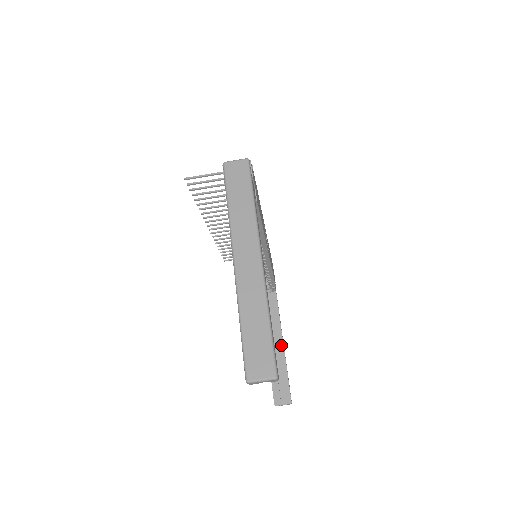
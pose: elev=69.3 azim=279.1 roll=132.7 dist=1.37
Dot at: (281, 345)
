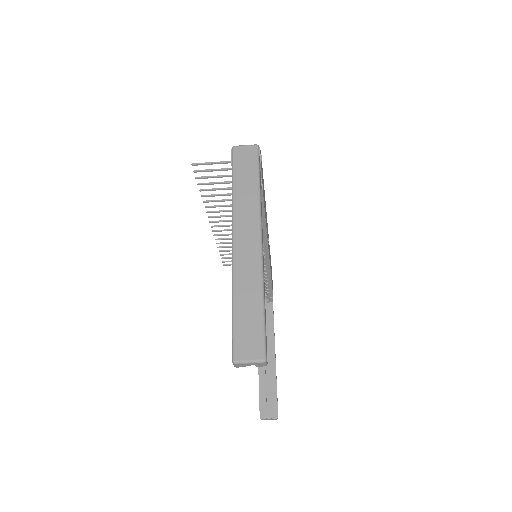
Dot at: (273, 356)
